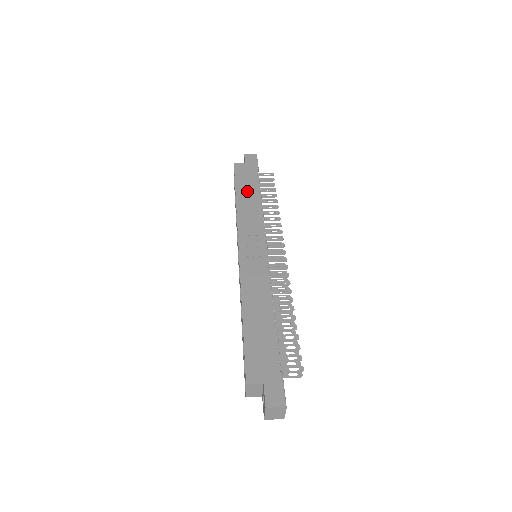
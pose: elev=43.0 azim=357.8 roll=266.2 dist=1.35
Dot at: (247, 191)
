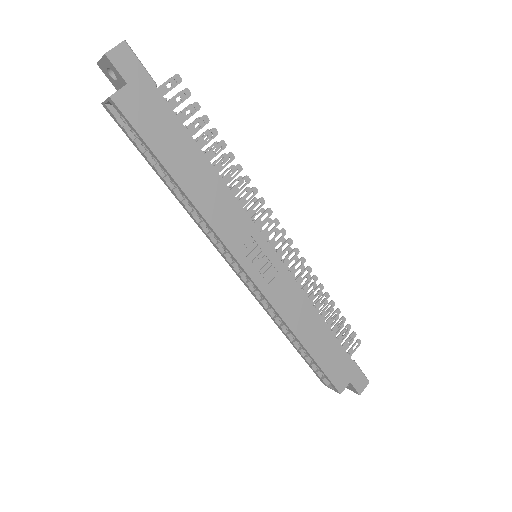
Dot at: (184, 161)
